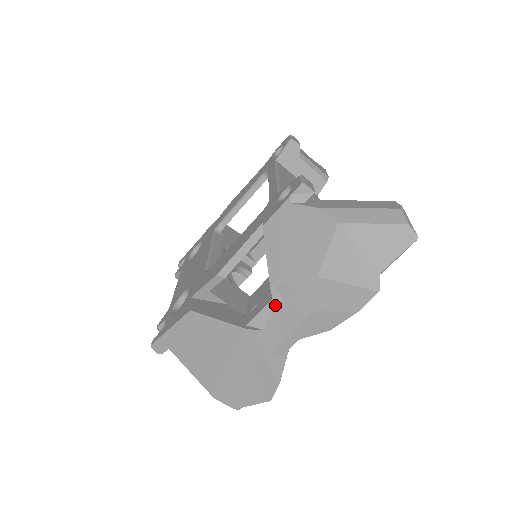
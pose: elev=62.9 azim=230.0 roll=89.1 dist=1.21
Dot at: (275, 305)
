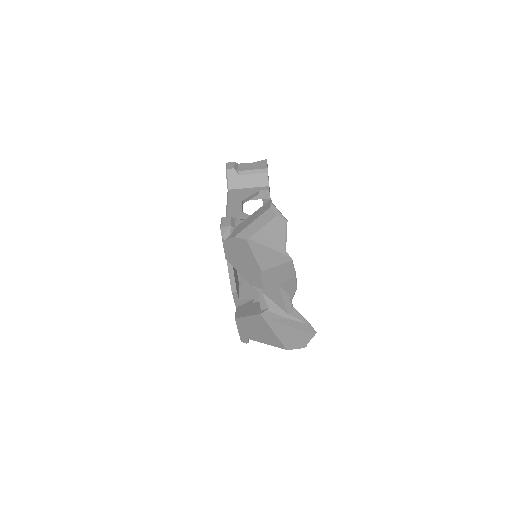
Dot at: (262, 294)
